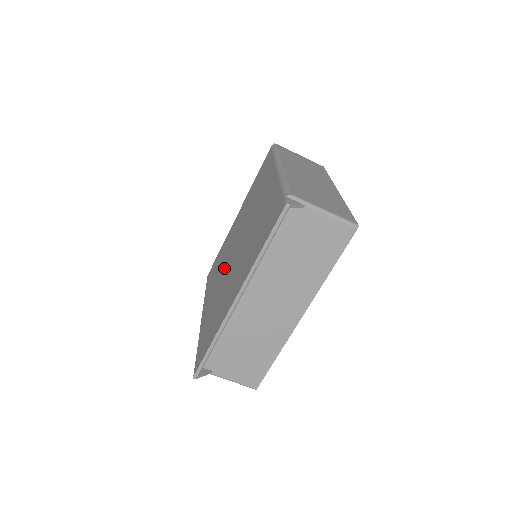
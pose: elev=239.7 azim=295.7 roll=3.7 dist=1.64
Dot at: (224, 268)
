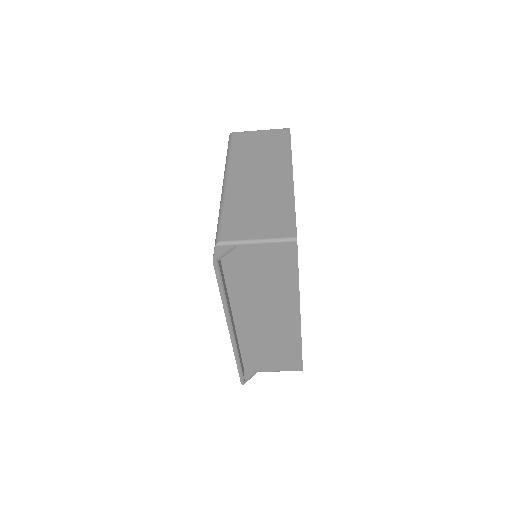
Dot at: occluded
